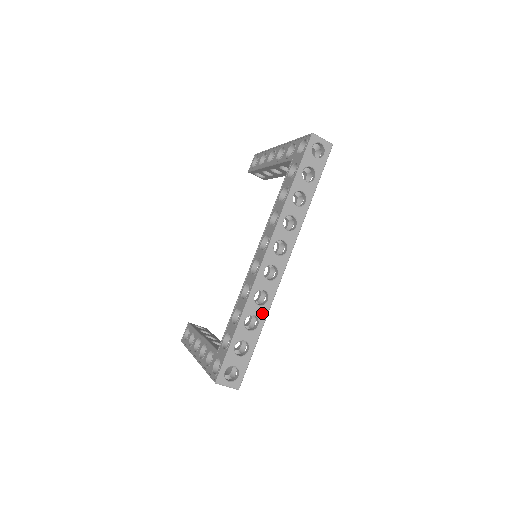
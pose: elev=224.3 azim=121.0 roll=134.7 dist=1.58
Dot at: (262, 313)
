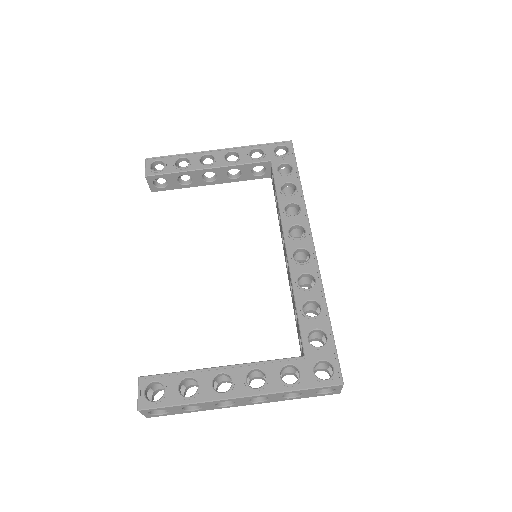
Dot at: occluded
